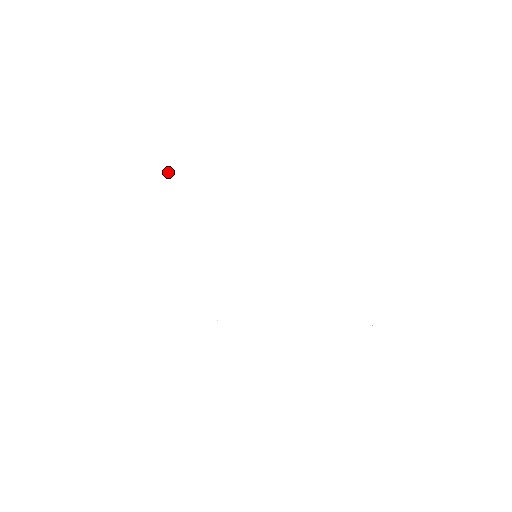
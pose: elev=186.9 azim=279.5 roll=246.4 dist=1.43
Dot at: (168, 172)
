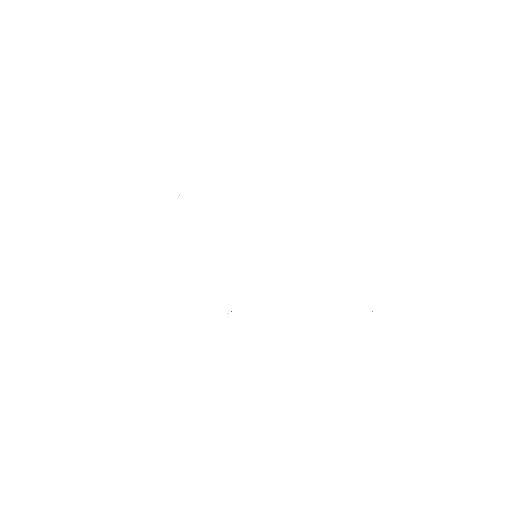
Dot at: occluded
